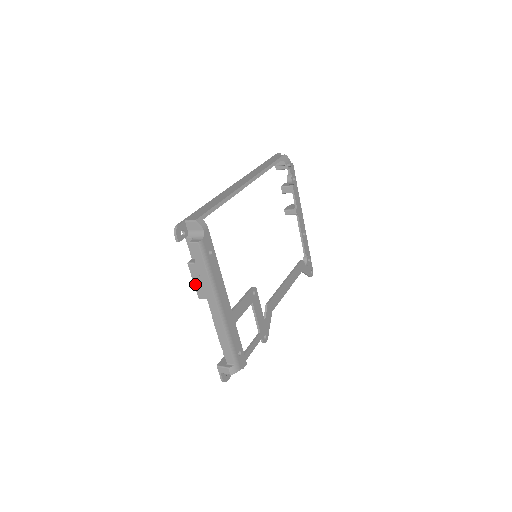
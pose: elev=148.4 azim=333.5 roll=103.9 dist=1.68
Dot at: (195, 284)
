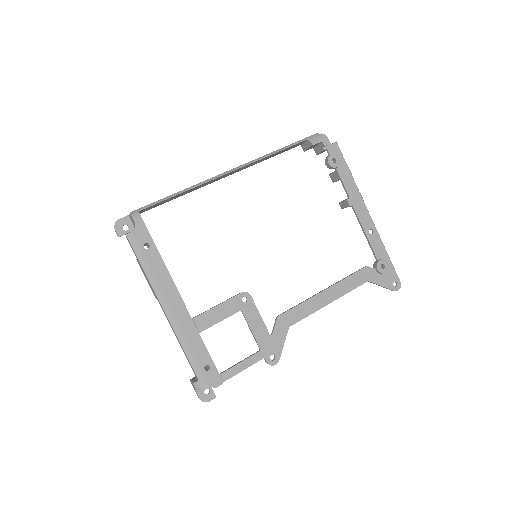
Dot at: occluded
